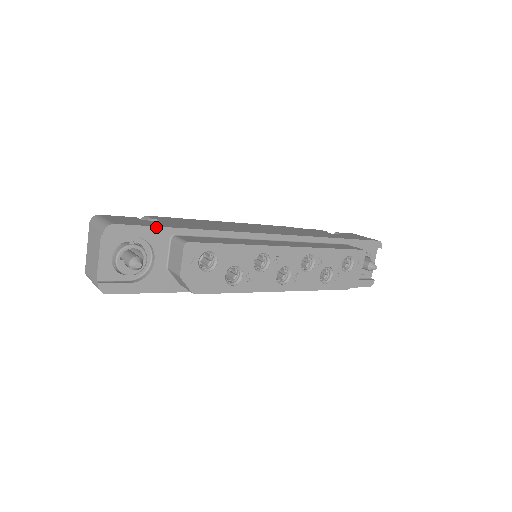
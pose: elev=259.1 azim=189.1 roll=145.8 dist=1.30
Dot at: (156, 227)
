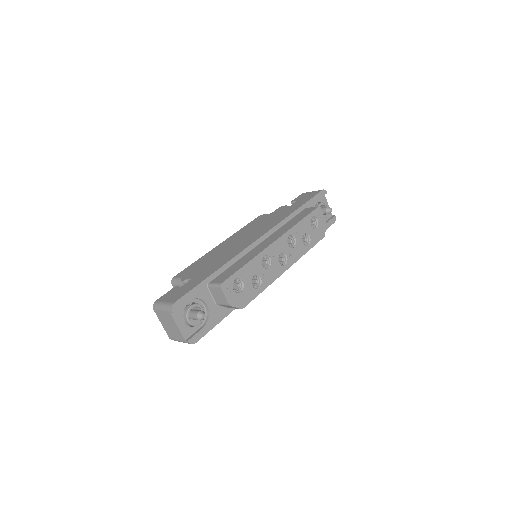
Dot at: (196, 287)
